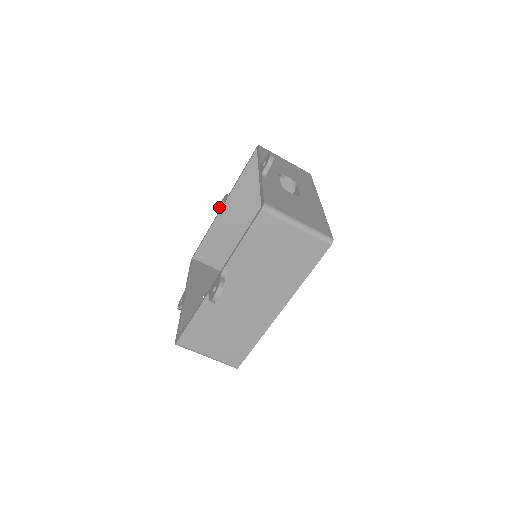
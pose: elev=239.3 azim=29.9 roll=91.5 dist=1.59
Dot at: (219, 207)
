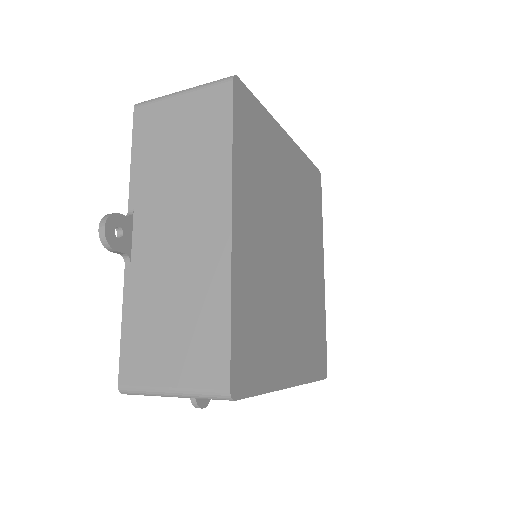
Dot at: occluded
